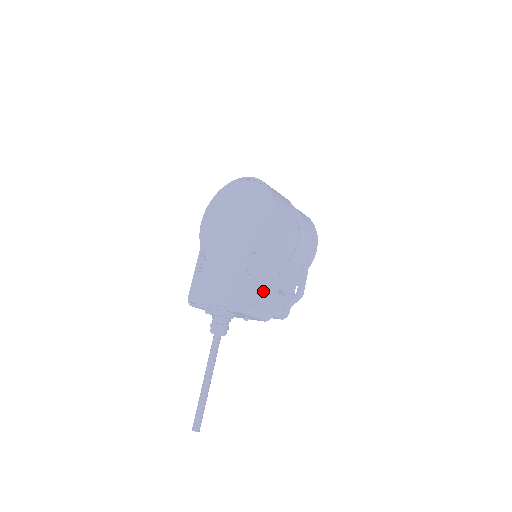
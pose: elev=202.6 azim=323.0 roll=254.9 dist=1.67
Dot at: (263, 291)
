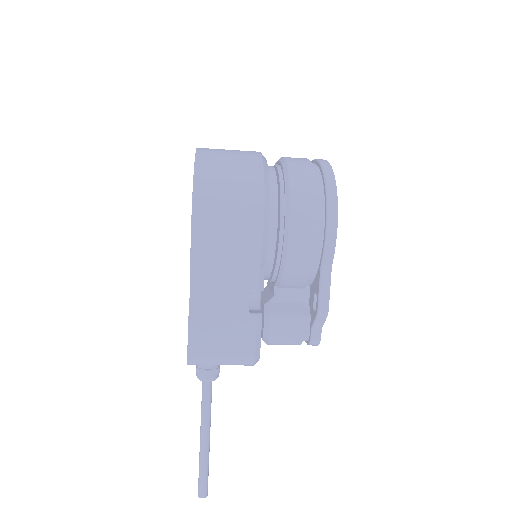
Dot at: (219, 330)
